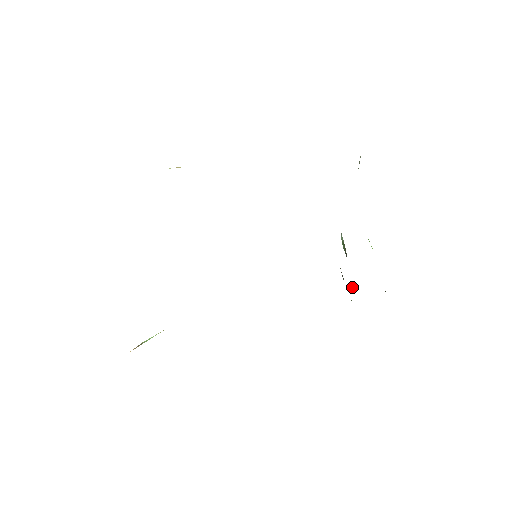
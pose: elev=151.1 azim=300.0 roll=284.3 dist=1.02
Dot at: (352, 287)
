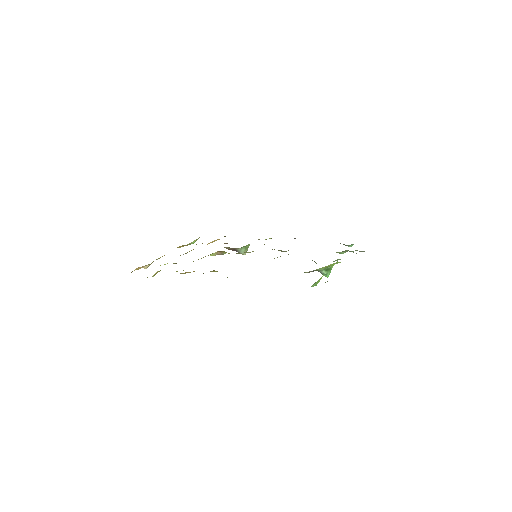
Dot at: occluded
